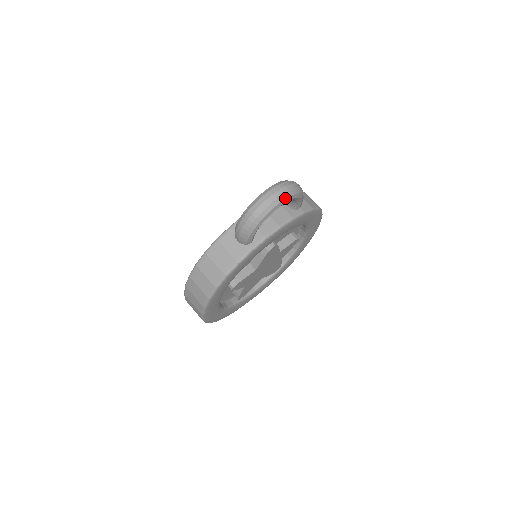
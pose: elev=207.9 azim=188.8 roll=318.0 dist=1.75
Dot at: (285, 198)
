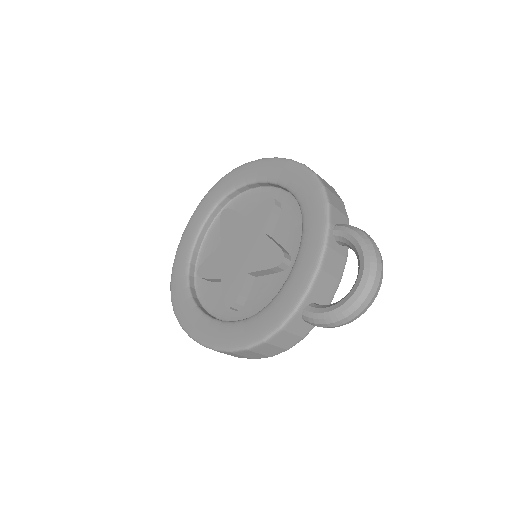
Dot at: (380, 285)
